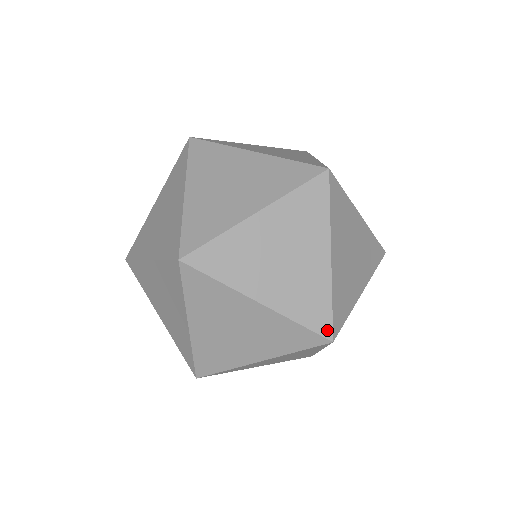
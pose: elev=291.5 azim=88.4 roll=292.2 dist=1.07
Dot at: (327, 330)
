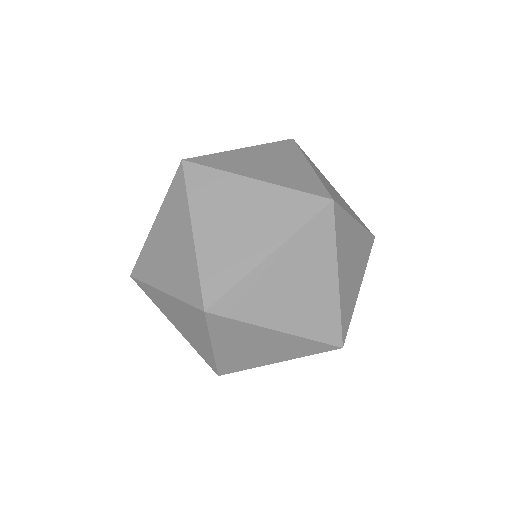
Dot at: (337, 340)
